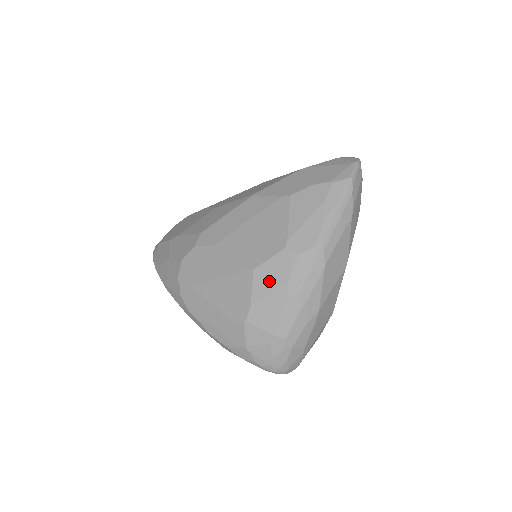
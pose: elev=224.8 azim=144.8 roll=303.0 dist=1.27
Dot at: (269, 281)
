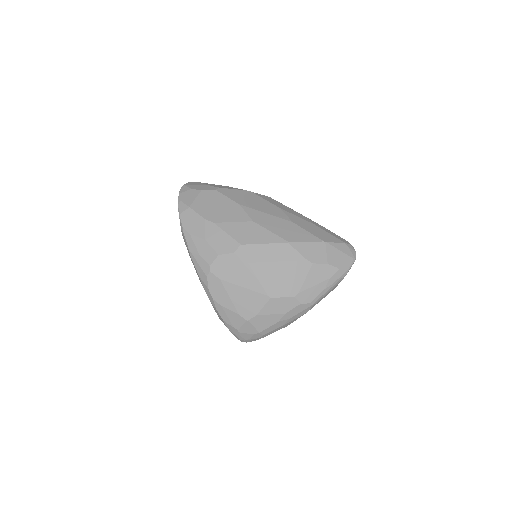
Dot at: (275, 308)
